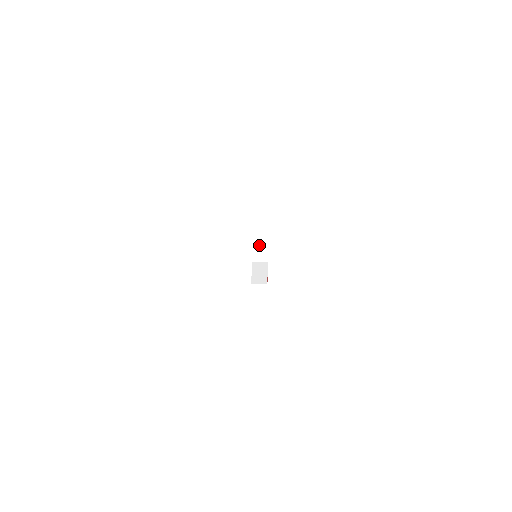
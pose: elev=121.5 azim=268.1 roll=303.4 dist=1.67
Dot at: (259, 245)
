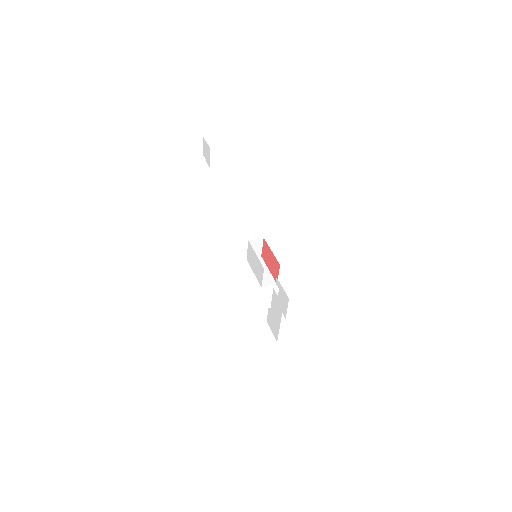
Dot at: (254, 243)
